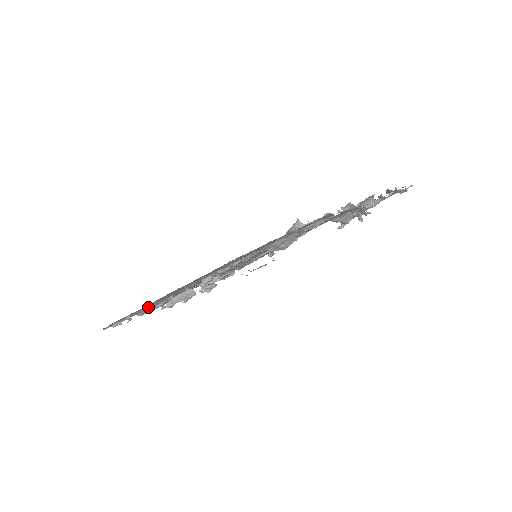
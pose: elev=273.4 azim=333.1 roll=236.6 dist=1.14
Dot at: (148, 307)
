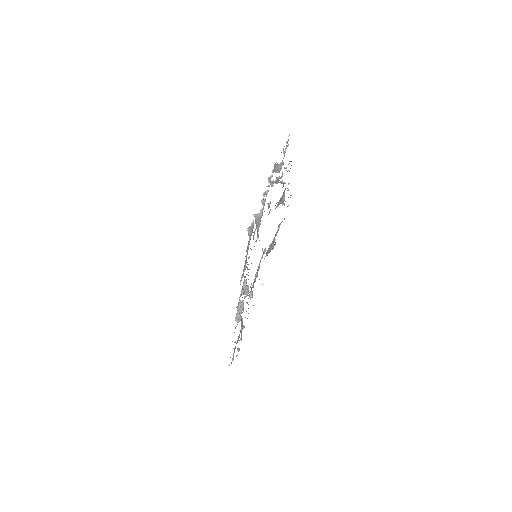
Dot at: (241, 336)
